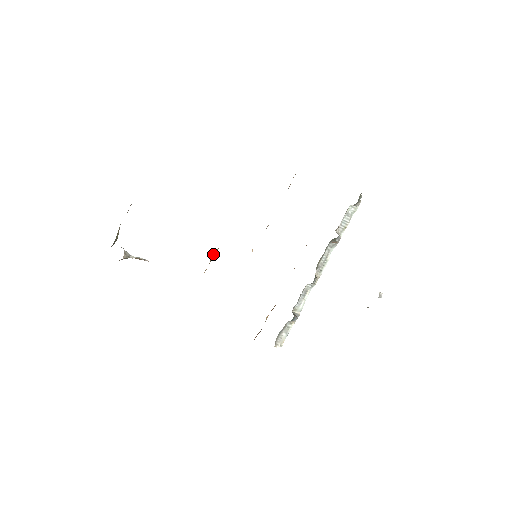
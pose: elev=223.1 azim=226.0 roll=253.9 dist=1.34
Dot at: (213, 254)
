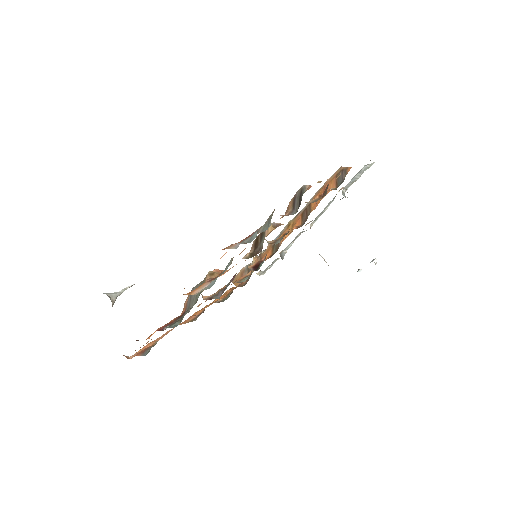
Dot at: occluded
